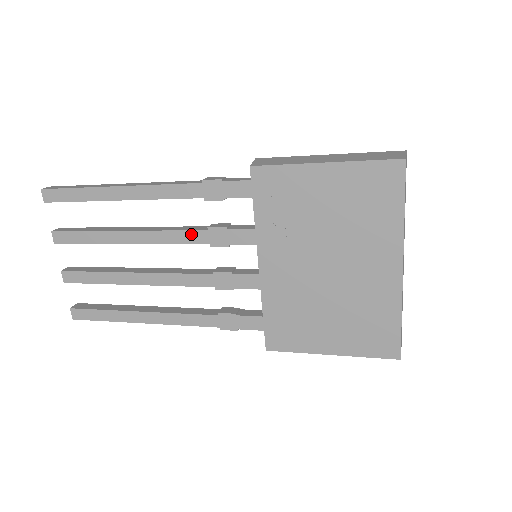
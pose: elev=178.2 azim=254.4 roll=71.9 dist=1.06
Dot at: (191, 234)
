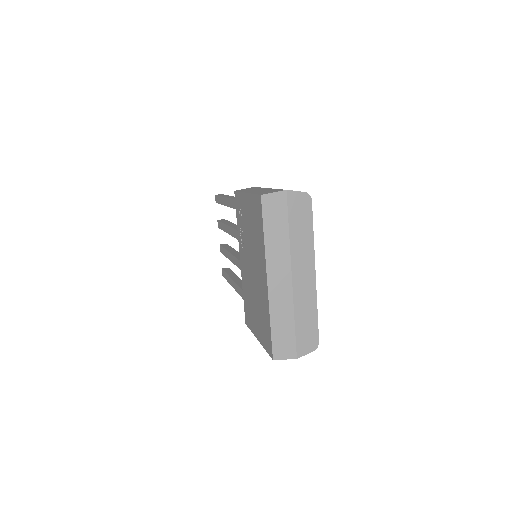
Dot at: (237, 233)
